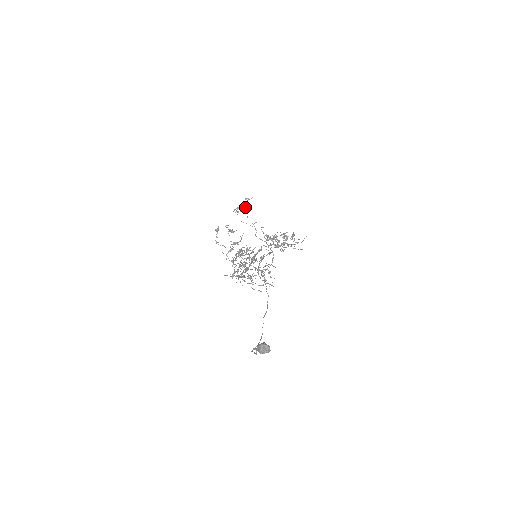
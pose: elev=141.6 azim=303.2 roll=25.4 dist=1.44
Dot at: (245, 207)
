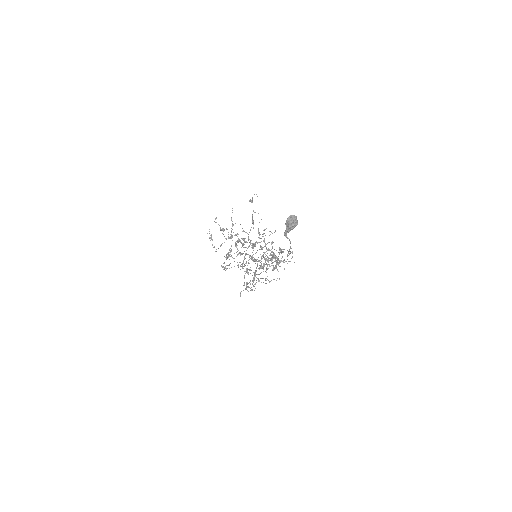
Dot at: occluded
